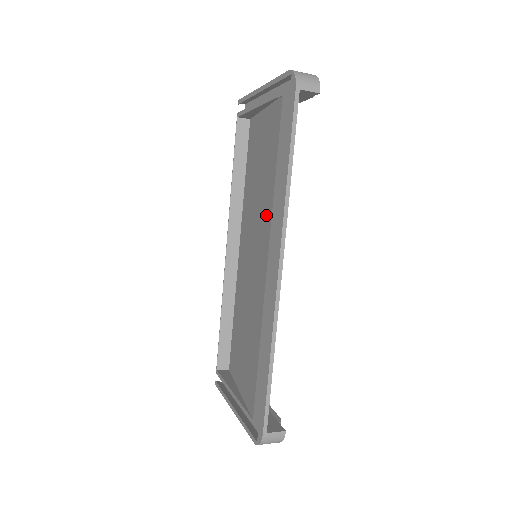
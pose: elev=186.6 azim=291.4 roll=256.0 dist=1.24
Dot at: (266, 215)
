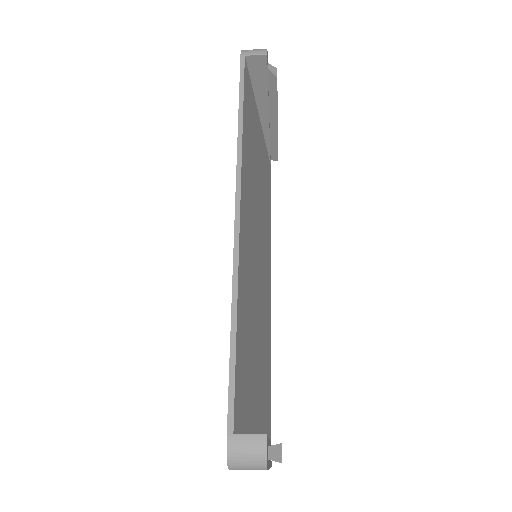
Dot at: occluded
